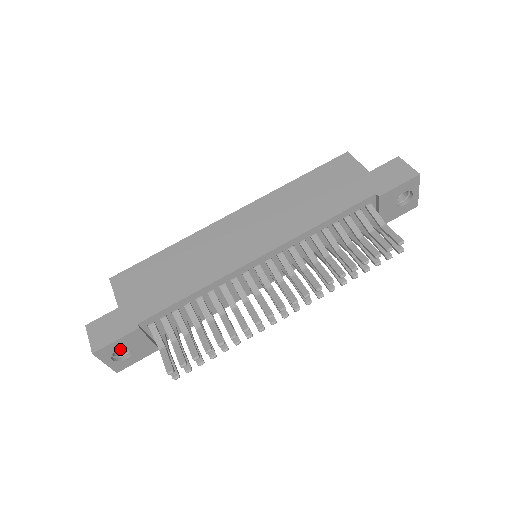
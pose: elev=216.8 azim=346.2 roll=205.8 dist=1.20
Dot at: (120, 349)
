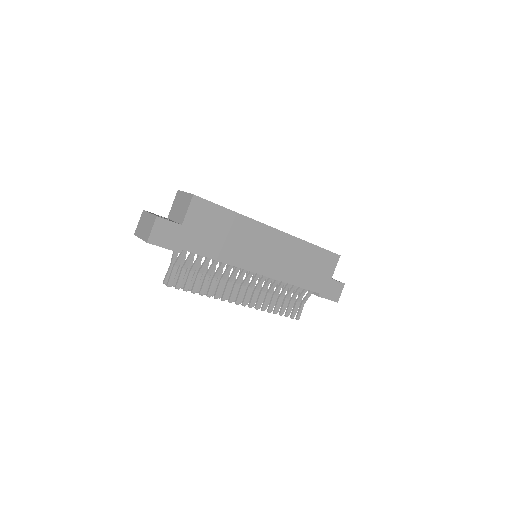
Dot at: occluded
